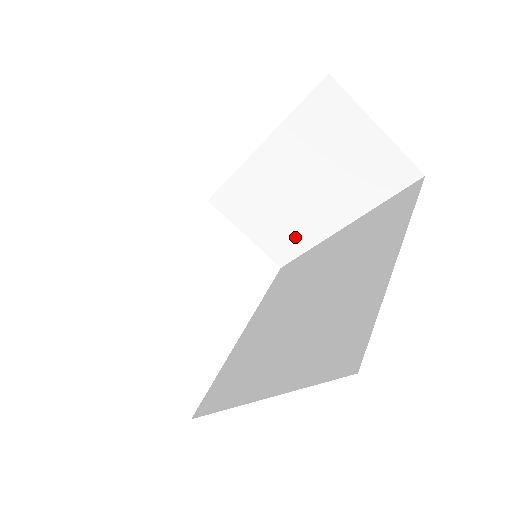
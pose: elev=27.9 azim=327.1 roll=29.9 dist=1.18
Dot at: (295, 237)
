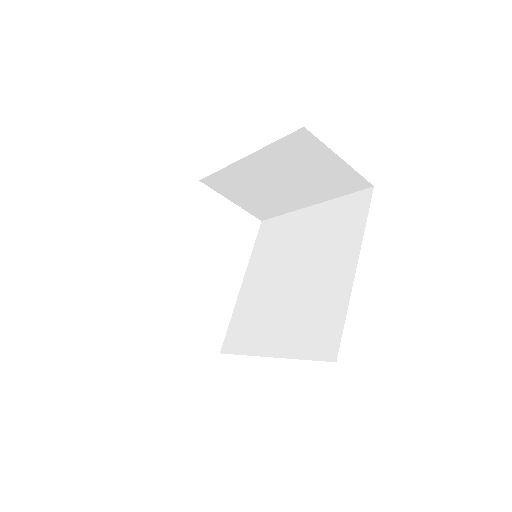
Dot at: (274, 206)
